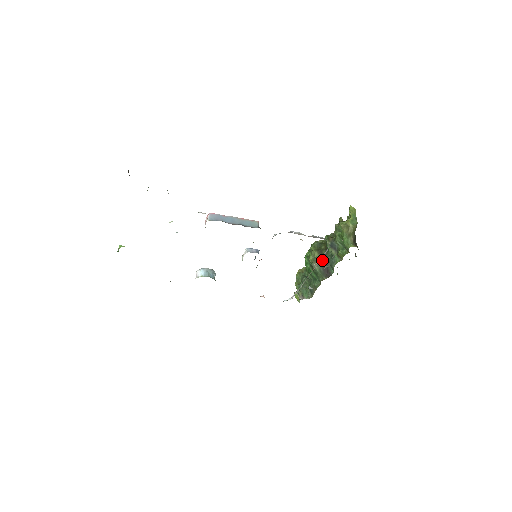
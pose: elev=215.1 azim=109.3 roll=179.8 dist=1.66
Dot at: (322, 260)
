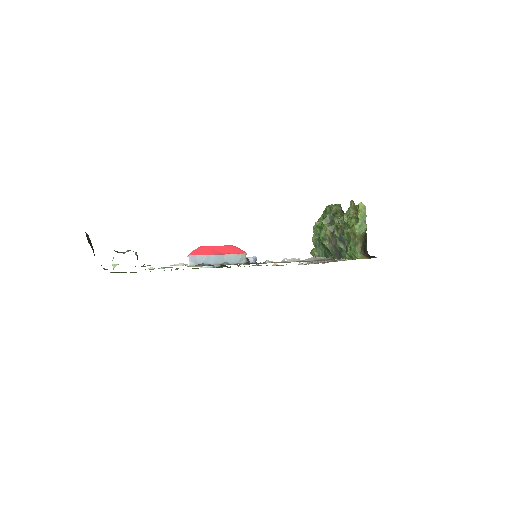
Dot at: (334, 240)
